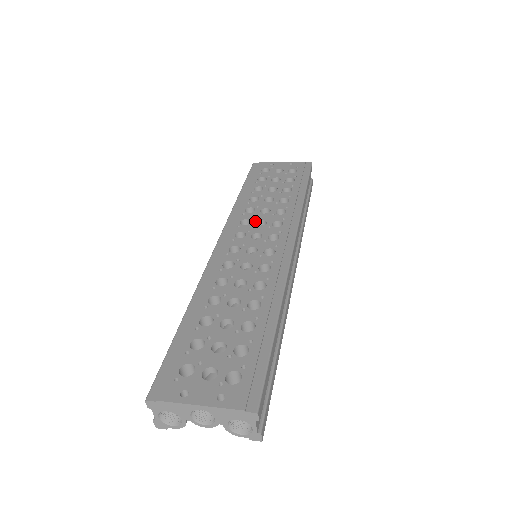
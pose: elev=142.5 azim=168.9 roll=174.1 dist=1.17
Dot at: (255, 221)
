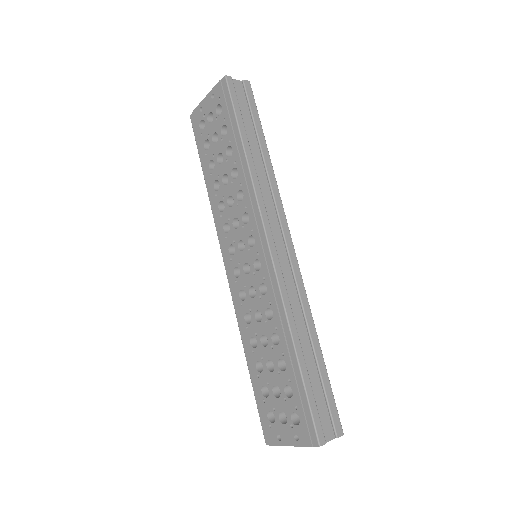
Dot at: (231, 223)
